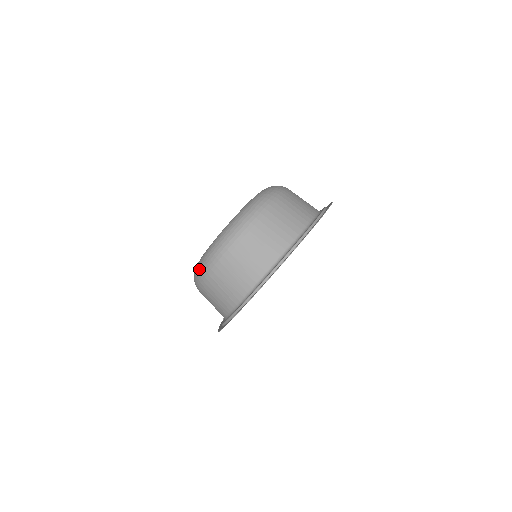
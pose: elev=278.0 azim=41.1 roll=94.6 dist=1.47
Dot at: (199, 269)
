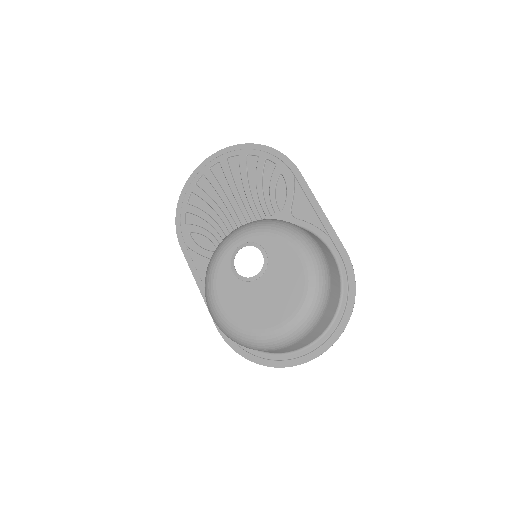
Dot at: (234, 338)
